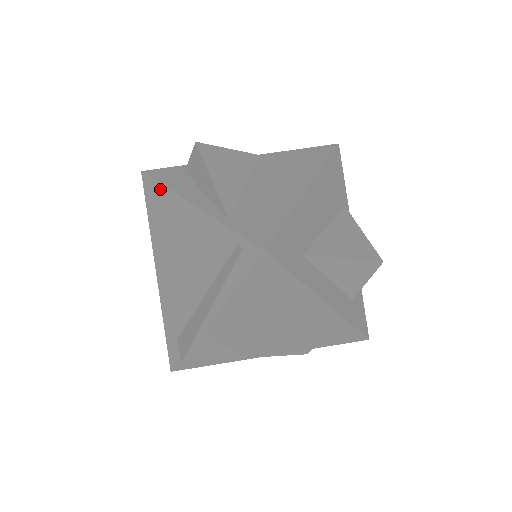
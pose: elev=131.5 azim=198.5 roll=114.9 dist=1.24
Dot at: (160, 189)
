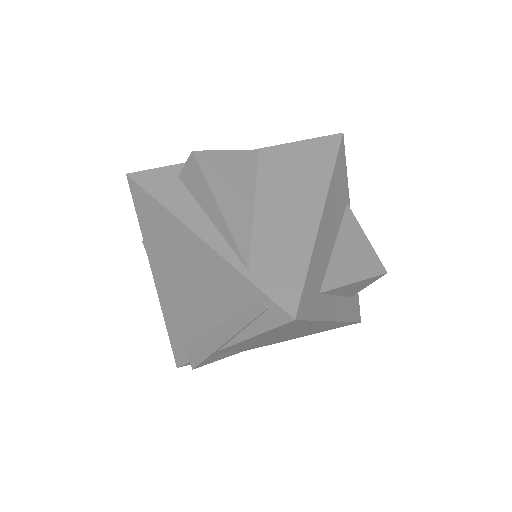
Dot at: (155, 205)
